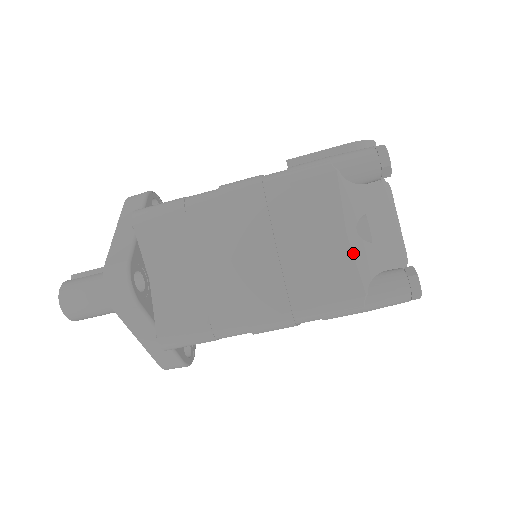
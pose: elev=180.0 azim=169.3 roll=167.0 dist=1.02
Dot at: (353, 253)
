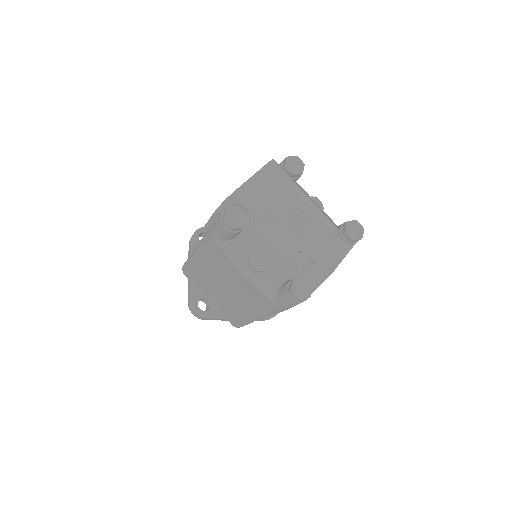
Dot at: (254, 285)
